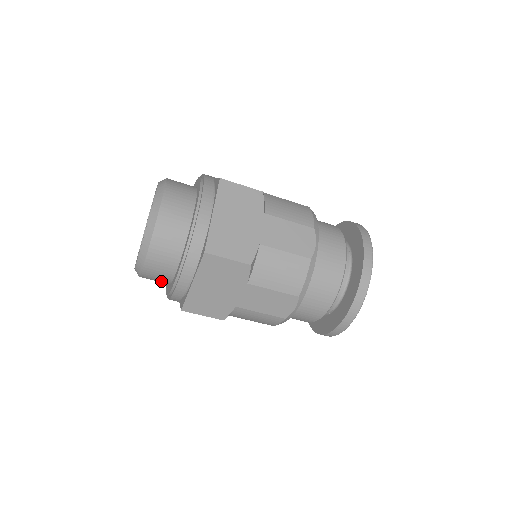
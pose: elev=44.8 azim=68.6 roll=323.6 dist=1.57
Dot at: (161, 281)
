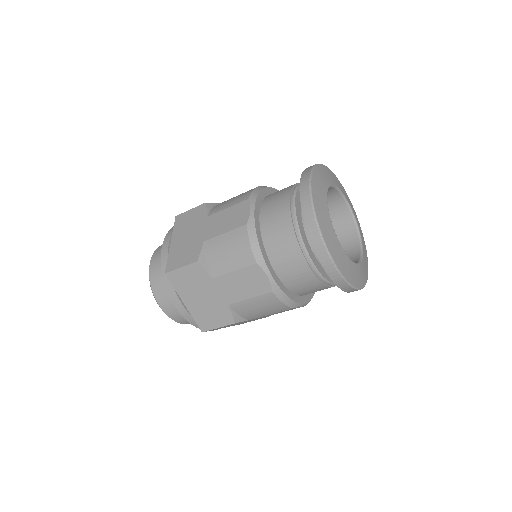
Dot at: occluded
